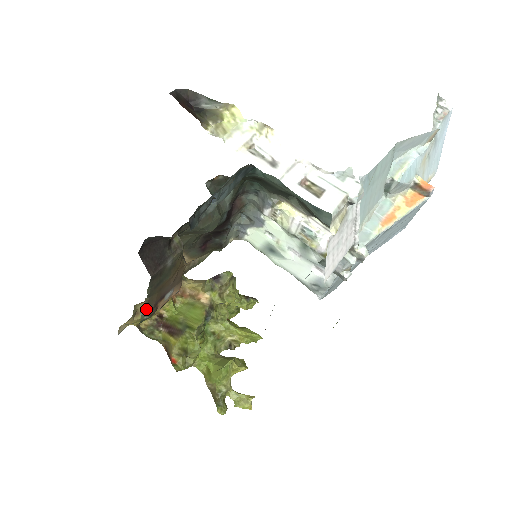
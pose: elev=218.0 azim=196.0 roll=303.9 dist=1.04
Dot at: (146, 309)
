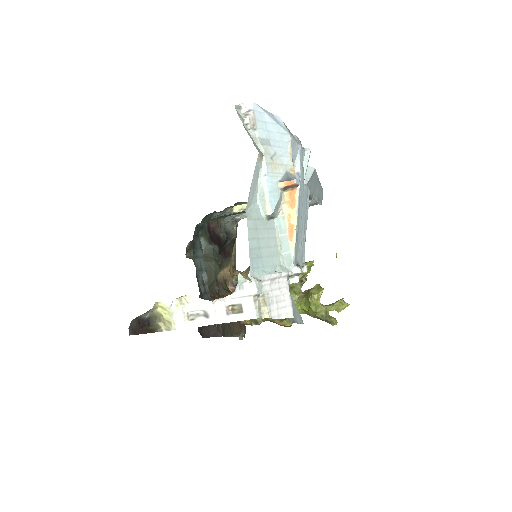
Dot at: (239, 335)
